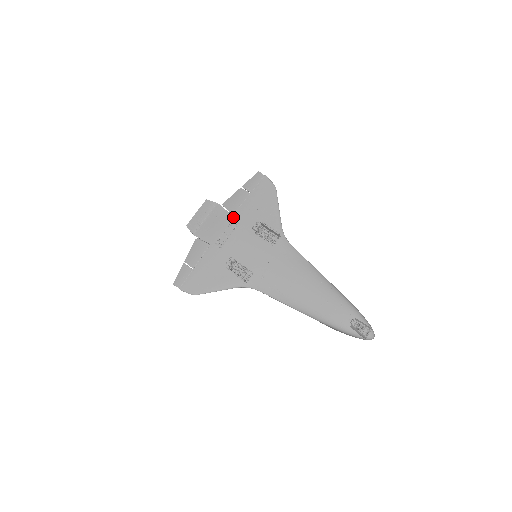
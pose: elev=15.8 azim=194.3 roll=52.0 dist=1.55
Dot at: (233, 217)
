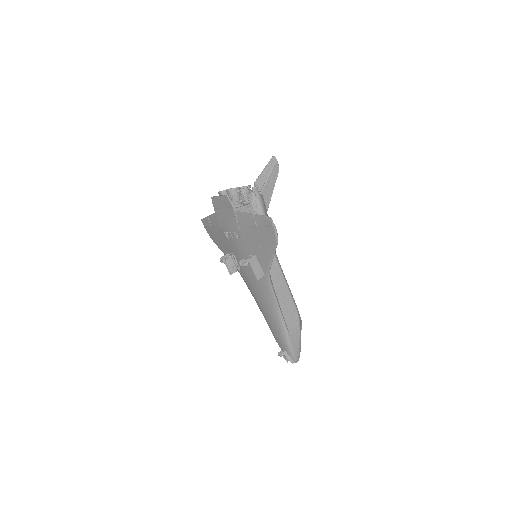
Dot at: (239, 230)
